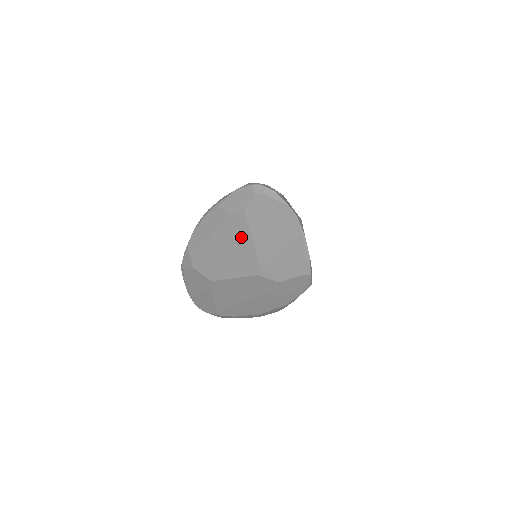
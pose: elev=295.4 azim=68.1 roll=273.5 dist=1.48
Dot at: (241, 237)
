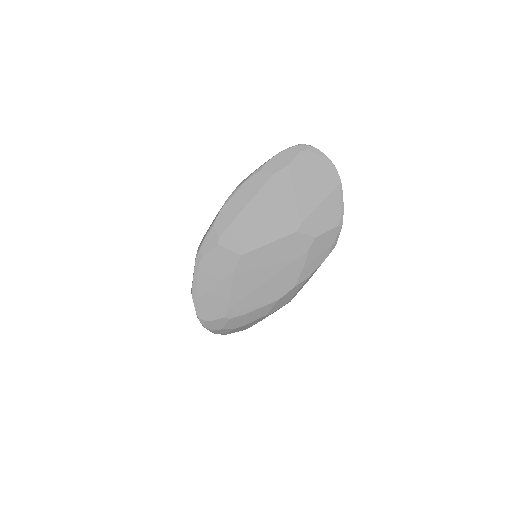
Dot at: (283, 195)
